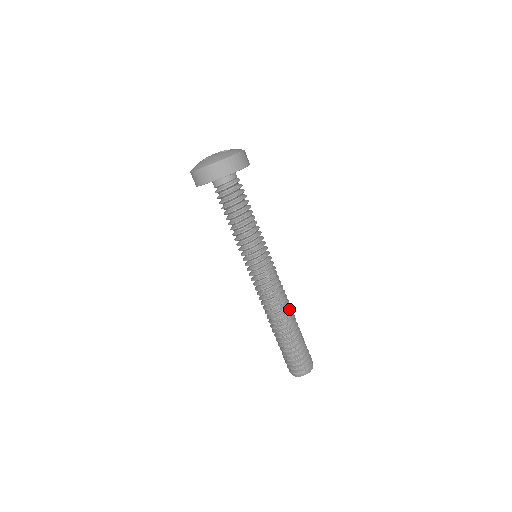
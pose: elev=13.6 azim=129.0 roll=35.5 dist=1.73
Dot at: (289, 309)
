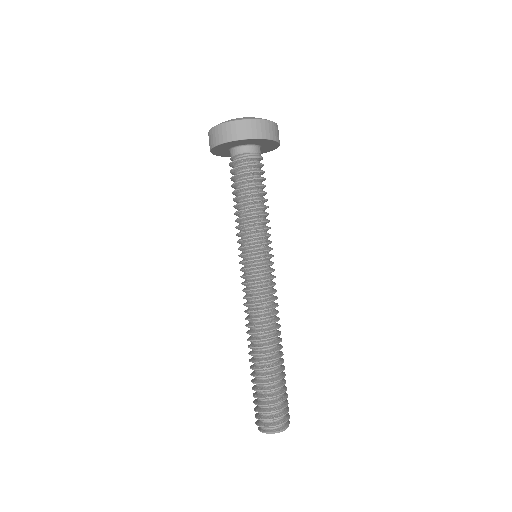
Dot at: (275, 336)
